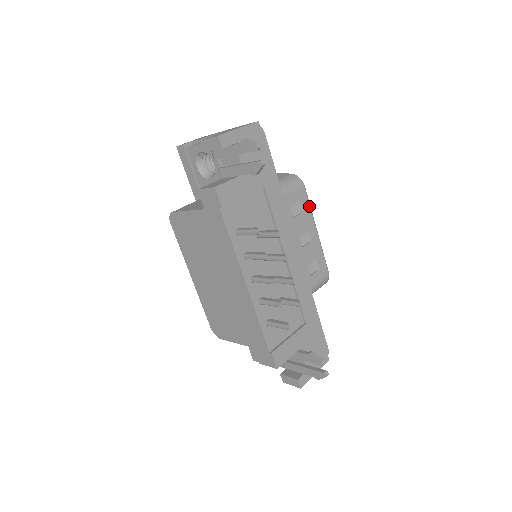
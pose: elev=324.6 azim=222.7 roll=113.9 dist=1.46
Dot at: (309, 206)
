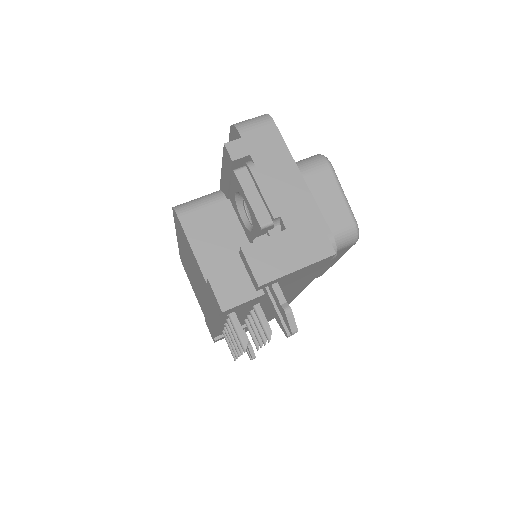
Dot at: occluded
